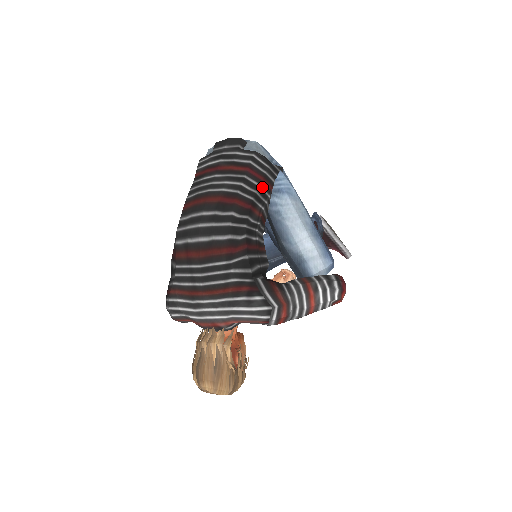
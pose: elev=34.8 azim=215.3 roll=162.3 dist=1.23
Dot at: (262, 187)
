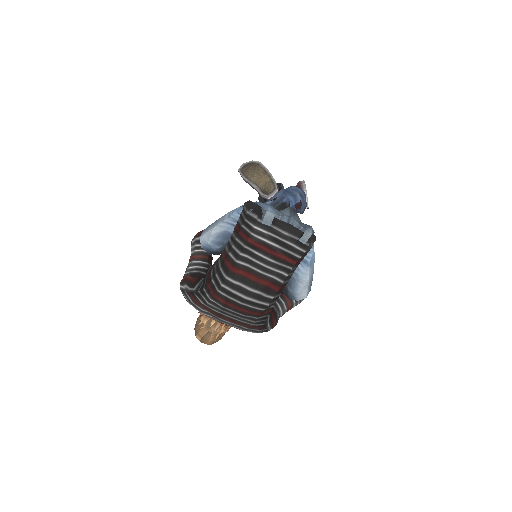
Dot at: (297, 266)
